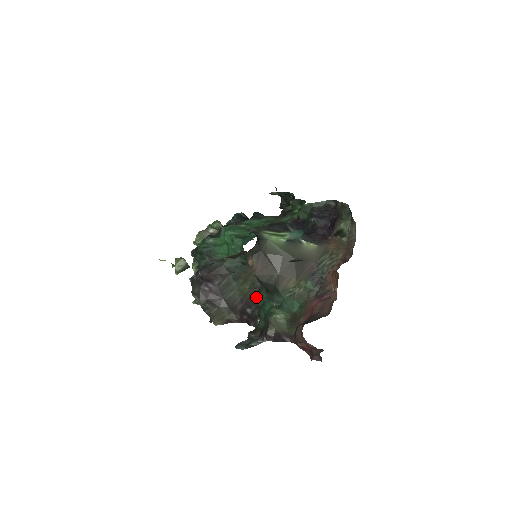
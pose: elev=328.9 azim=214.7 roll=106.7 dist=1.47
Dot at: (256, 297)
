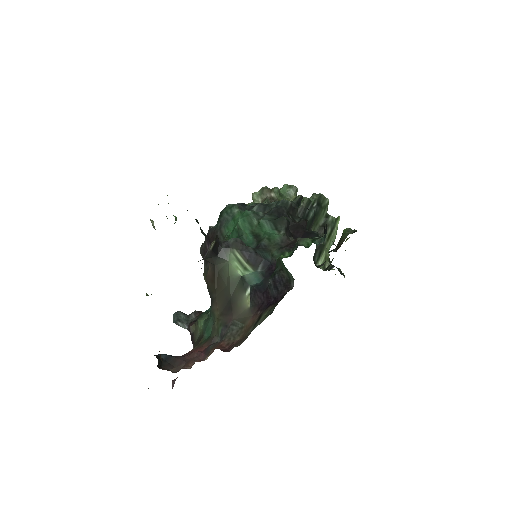
Dot at: occluded
